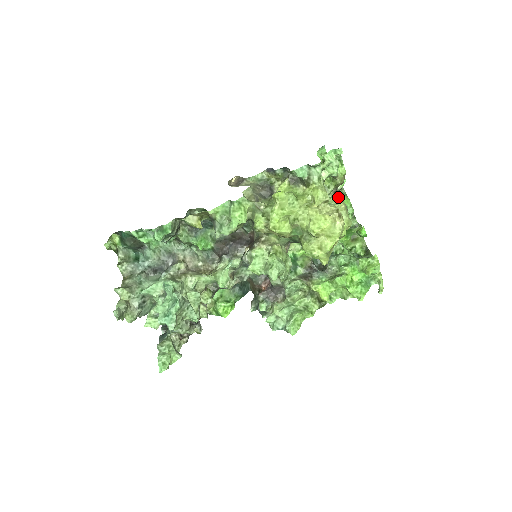
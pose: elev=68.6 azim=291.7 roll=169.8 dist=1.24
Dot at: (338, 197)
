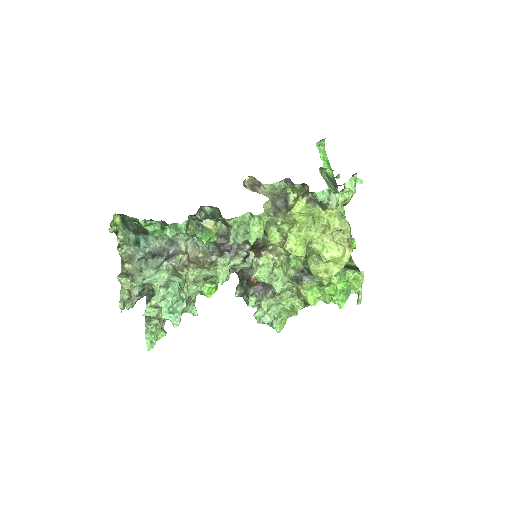
Dot at: (342, 214)
